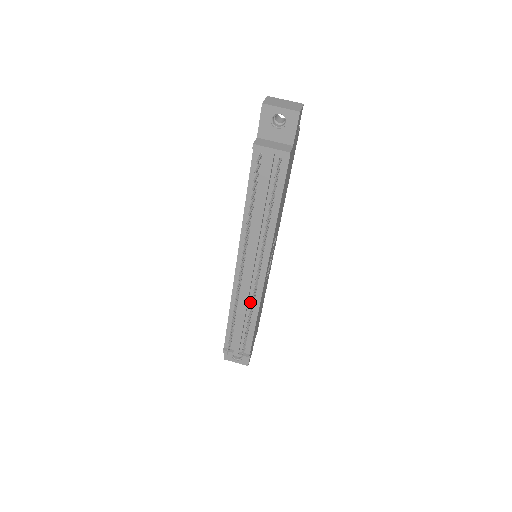
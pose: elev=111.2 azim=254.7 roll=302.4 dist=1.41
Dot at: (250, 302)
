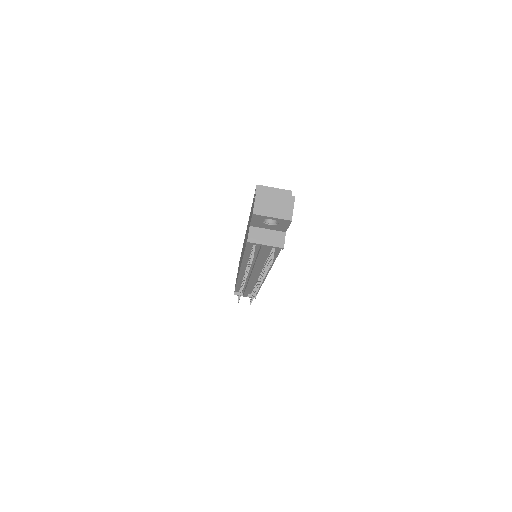
Dot at: (254, 282)
